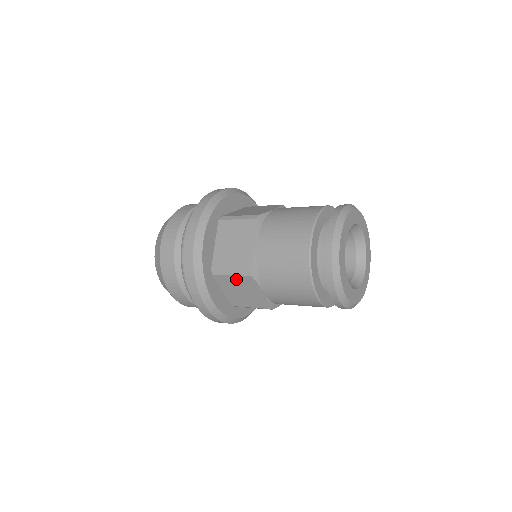
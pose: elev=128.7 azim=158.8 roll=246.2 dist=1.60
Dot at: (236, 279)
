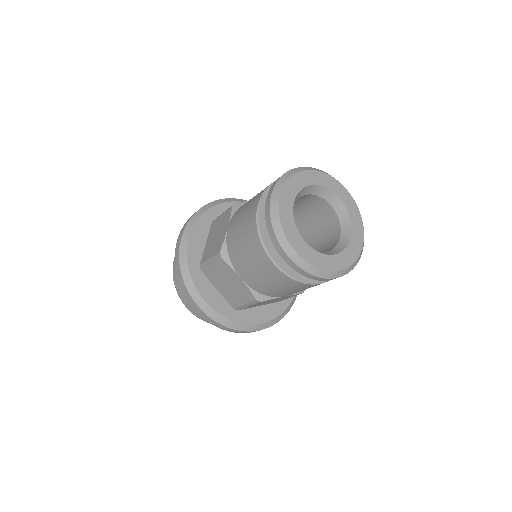
Dot at: occluded
